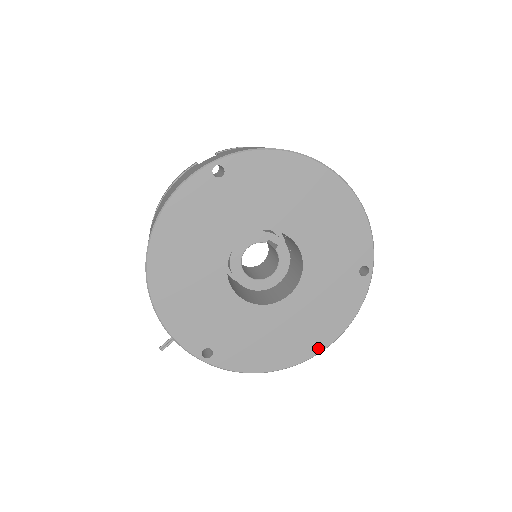
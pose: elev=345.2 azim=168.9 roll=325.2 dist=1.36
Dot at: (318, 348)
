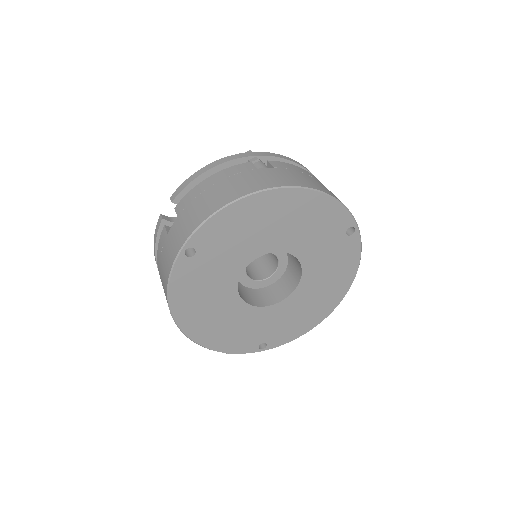
Dot at: (342, 295)
